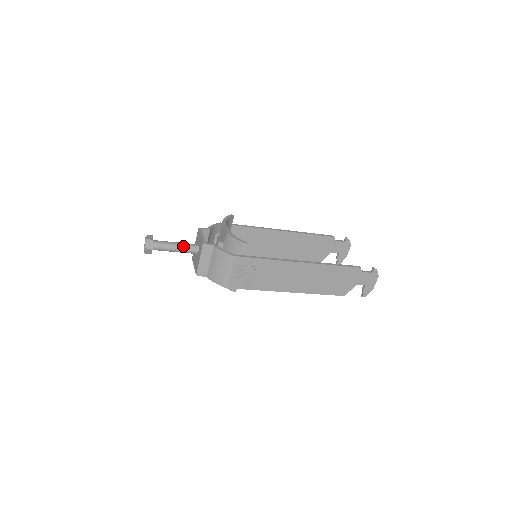
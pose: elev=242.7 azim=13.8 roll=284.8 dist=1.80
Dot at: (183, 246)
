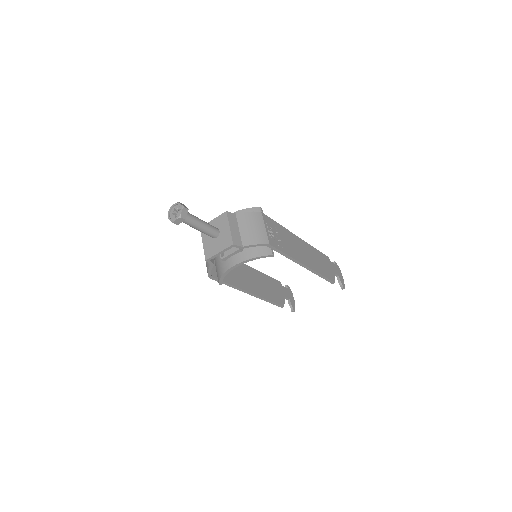
Dot at: (206, 222)
